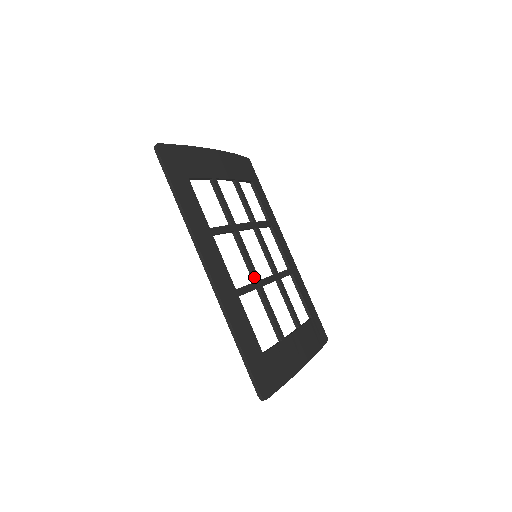
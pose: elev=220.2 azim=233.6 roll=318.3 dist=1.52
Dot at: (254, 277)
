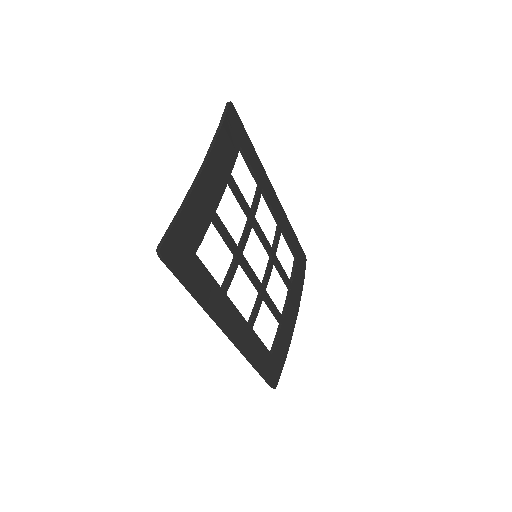
Dot at: (259, 290)
